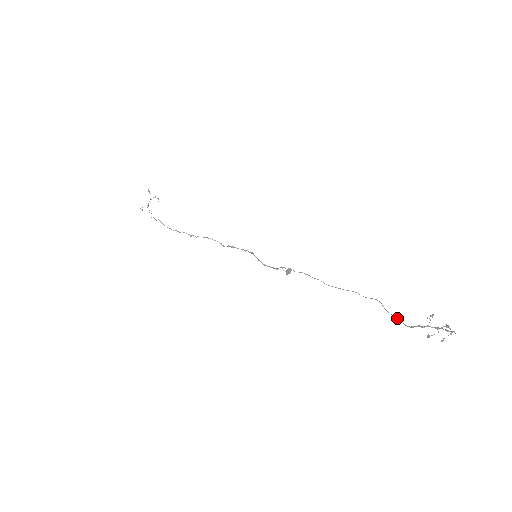
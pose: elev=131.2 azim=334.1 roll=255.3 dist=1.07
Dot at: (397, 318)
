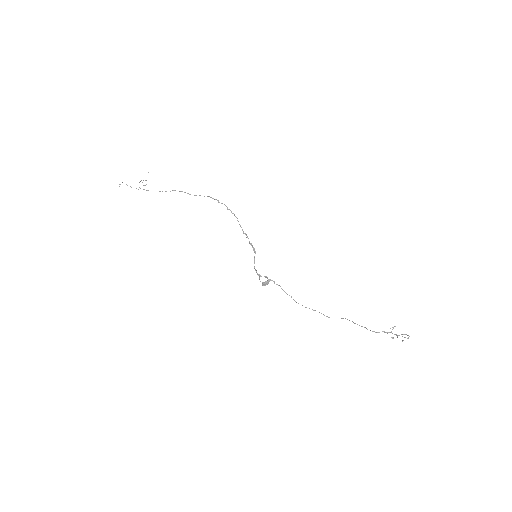
Dot at: (365, 327)
